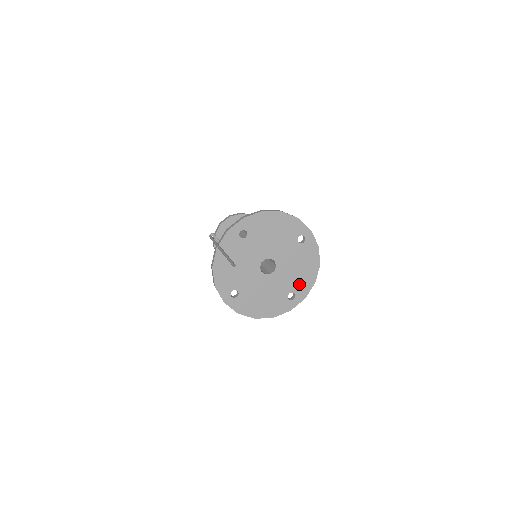
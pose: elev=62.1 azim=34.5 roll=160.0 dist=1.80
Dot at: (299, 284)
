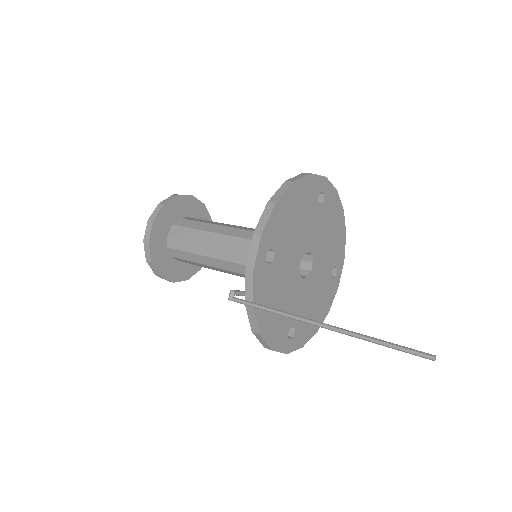
Dot at: (335, 251)
